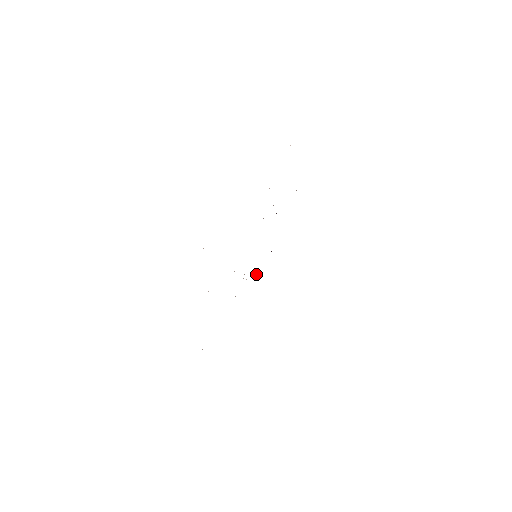
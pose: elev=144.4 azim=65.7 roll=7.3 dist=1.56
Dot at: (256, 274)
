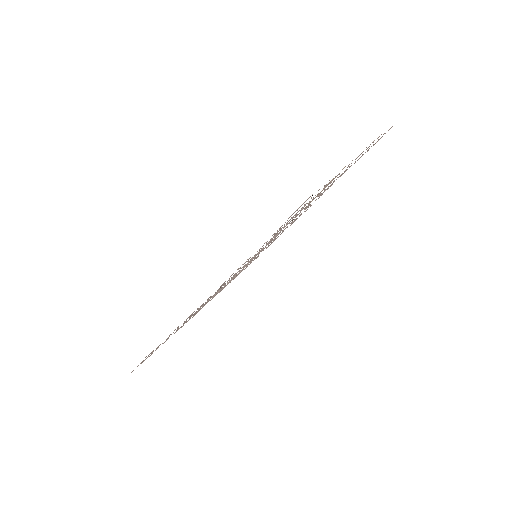
Dot at: occluded
